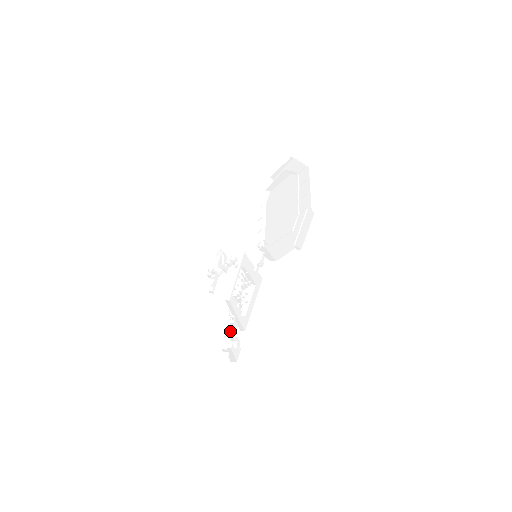
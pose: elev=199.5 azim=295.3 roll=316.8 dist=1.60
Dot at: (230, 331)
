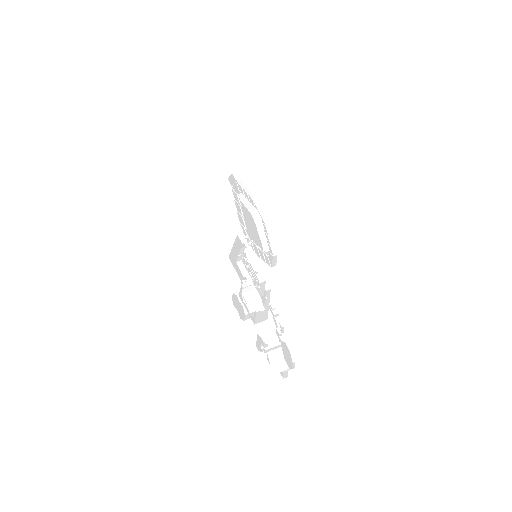
Dot at: occluded
